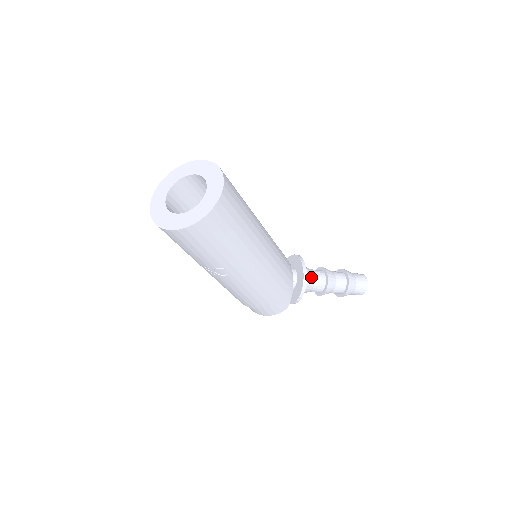
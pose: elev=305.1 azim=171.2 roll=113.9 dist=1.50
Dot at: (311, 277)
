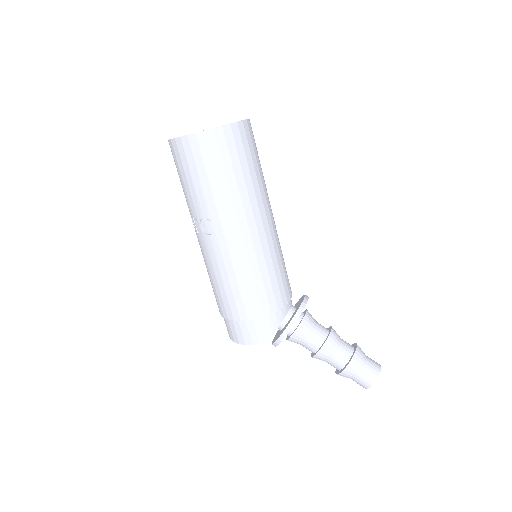
Dot at: (310, 322)
